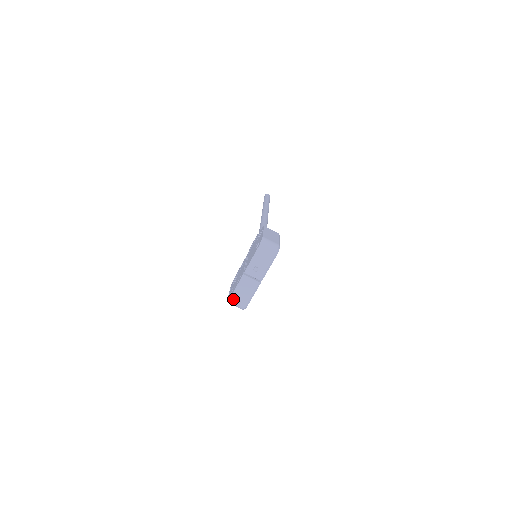
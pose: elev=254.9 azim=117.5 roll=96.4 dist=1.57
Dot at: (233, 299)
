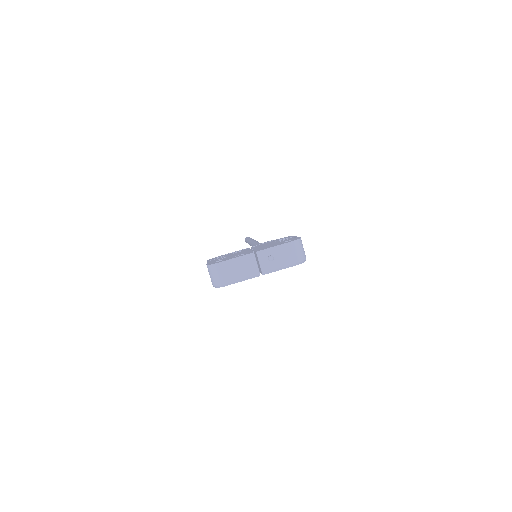
Dot at: (220, 266)
